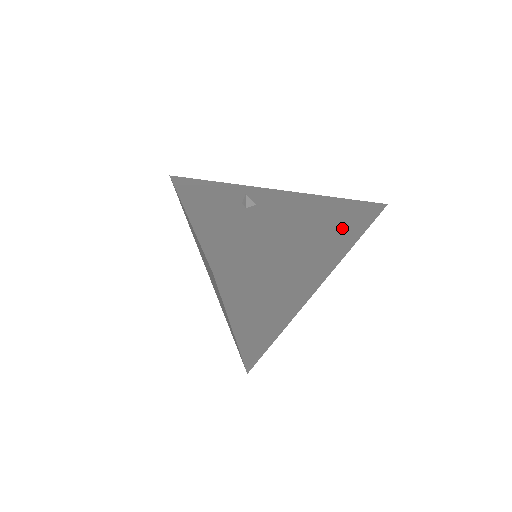
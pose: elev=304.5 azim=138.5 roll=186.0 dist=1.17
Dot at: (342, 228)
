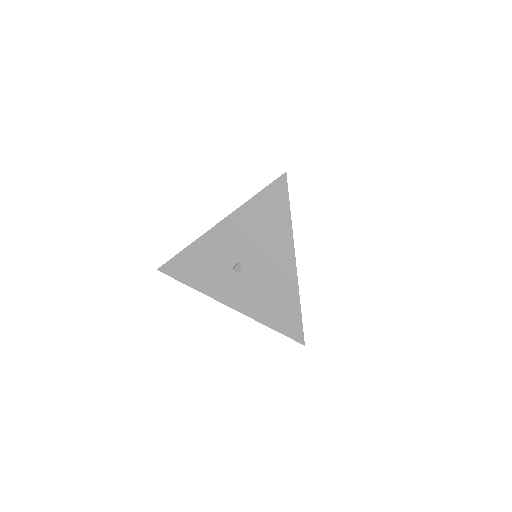
Dot at: occluded
